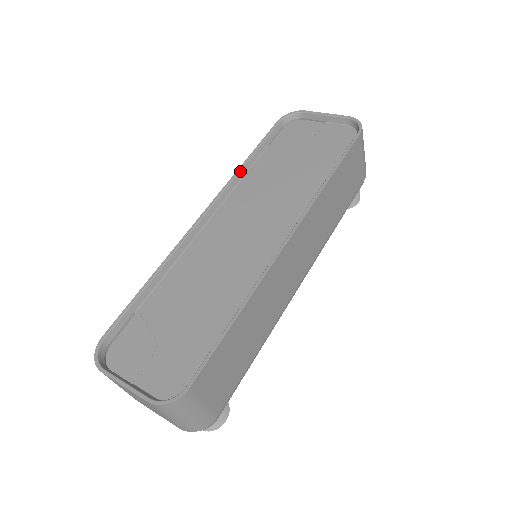
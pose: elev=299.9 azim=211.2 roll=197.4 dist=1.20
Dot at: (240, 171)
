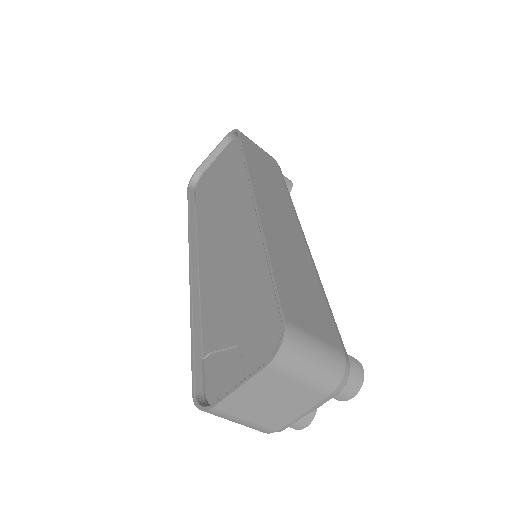
Dot at: (190, 227)
